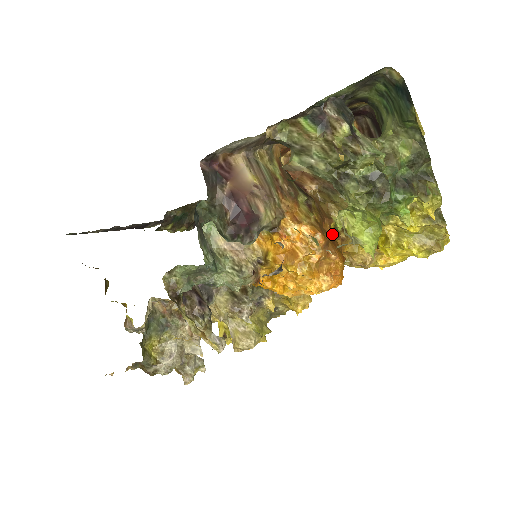
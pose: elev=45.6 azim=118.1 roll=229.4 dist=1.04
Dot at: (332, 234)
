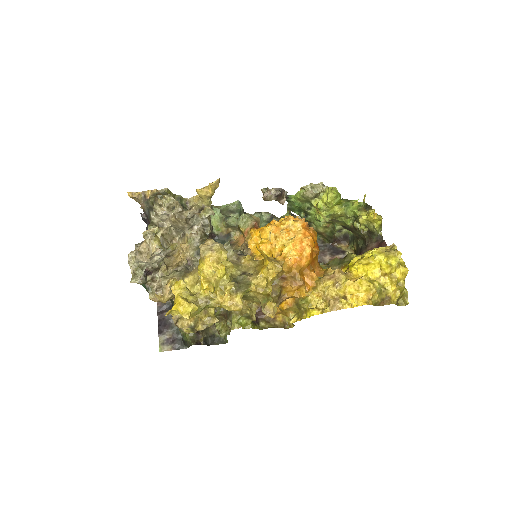
Dot at: occluded
